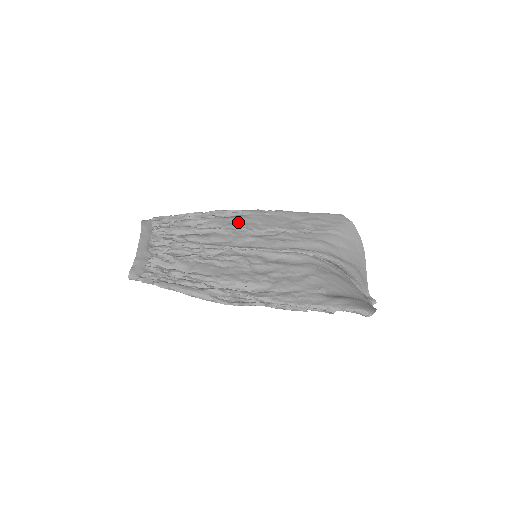
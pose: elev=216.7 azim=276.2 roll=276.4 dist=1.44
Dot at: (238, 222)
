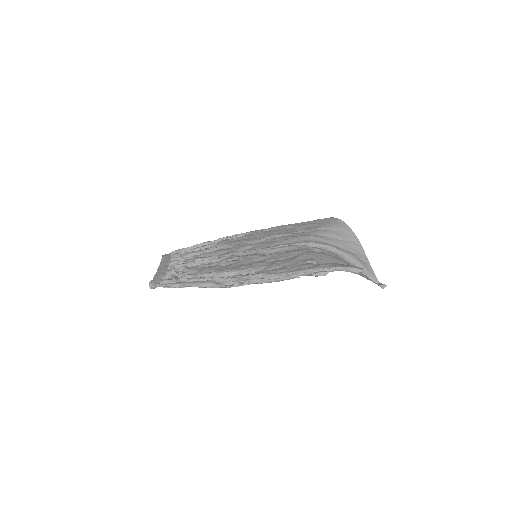
Dot at: (241, 240)
